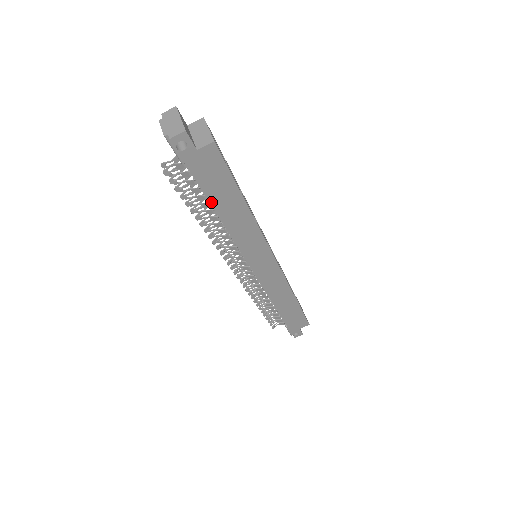
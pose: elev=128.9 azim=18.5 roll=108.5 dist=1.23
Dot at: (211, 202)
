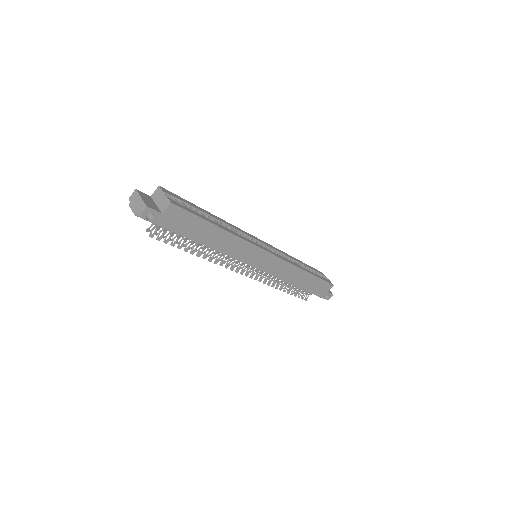
Dot at: (194, 240)
